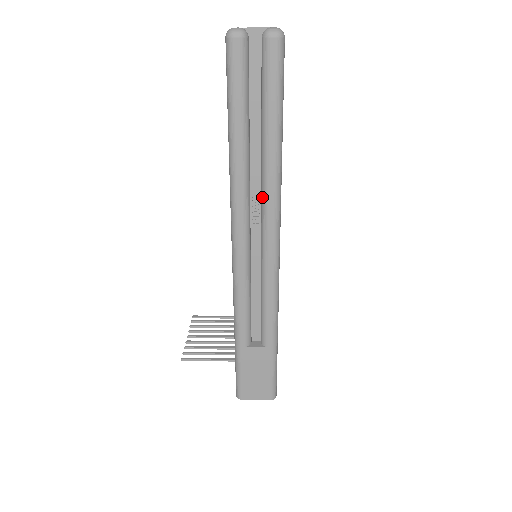
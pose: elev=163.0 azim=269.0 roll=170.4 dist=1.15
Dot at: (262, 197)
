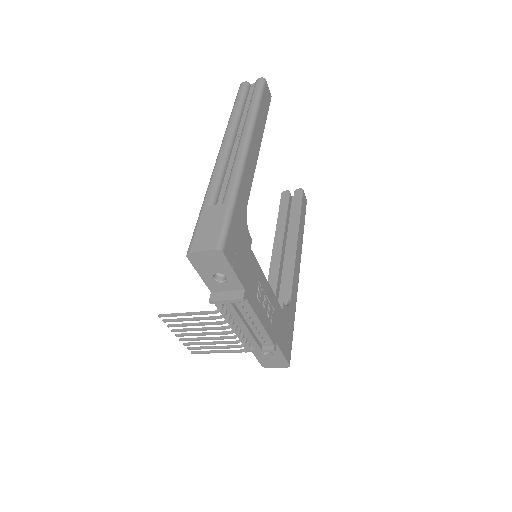
Dot at: (243, 127)
